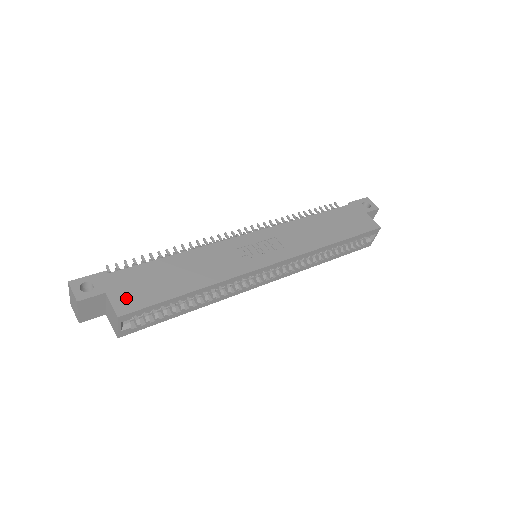
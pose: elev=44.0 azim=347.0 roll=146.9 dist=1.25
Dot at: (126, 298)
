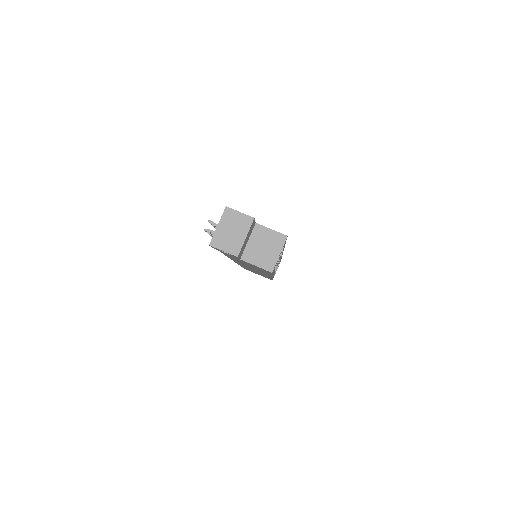
Dot at: occluded
